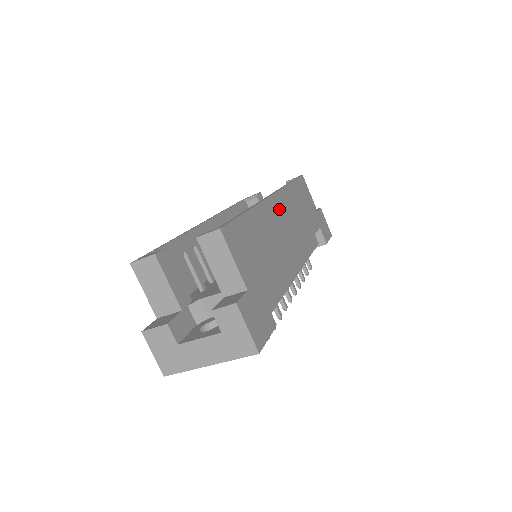
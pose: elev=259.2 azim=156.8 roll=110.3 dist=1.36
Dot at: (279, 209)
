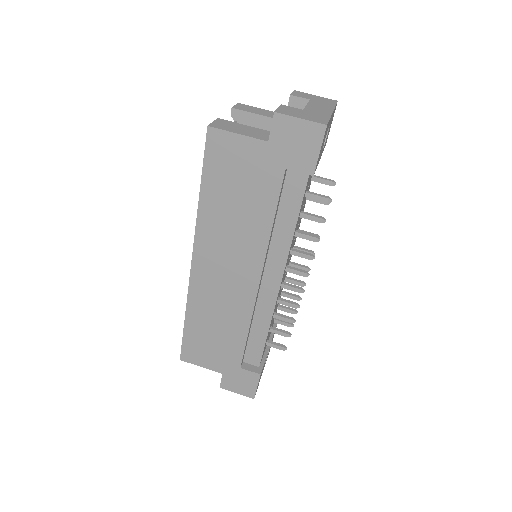
Dot at: occluded
